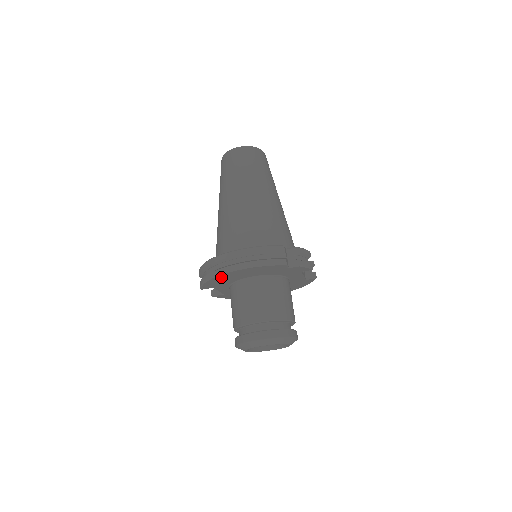
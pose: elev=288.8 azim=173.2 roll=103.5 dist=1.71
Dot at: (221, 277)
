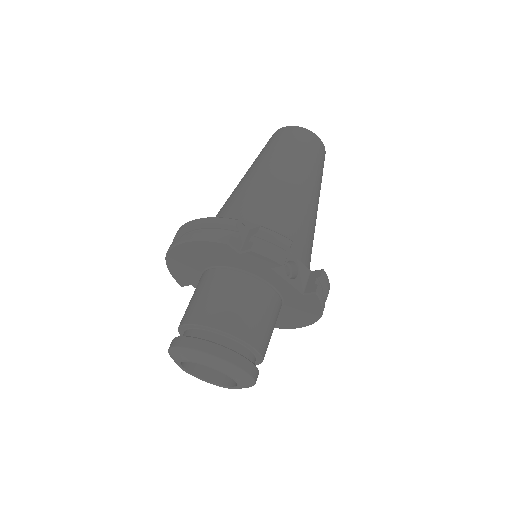
Dot at: (174, 260)
